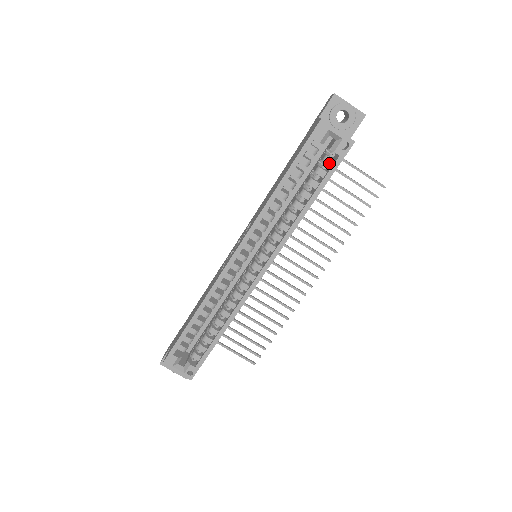
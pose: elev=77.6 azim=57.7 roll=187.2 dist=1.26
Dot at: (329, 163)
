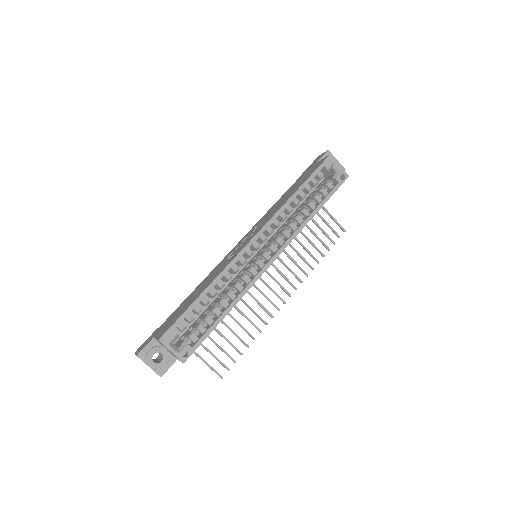
Dot at: (330, 187)
